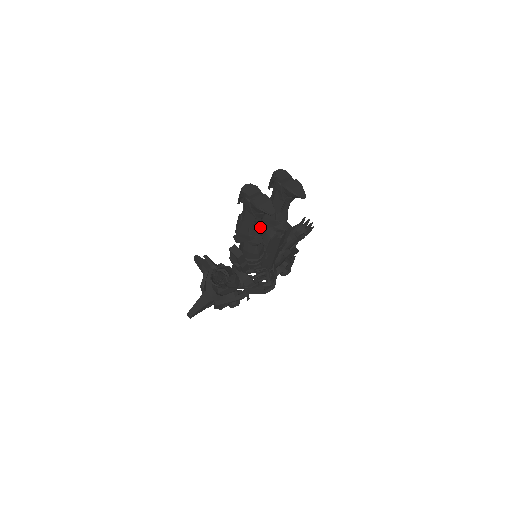
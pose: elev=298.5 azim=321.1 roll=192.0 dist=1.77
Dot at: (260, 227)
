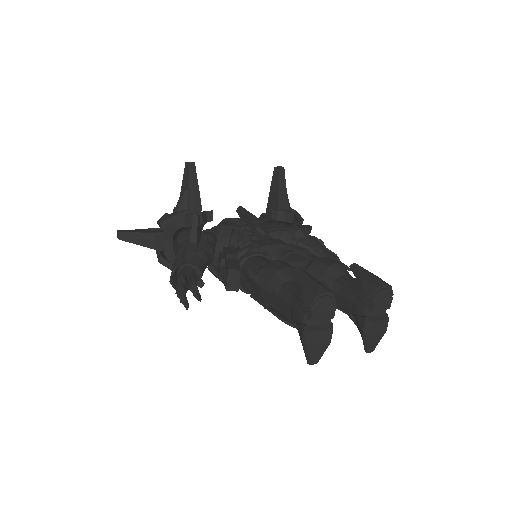
Dot at: occluded
